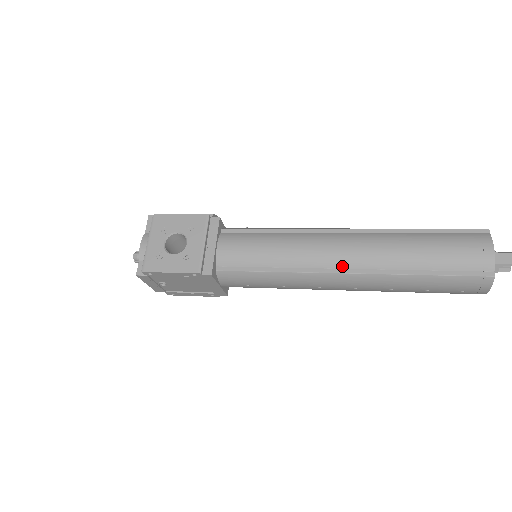
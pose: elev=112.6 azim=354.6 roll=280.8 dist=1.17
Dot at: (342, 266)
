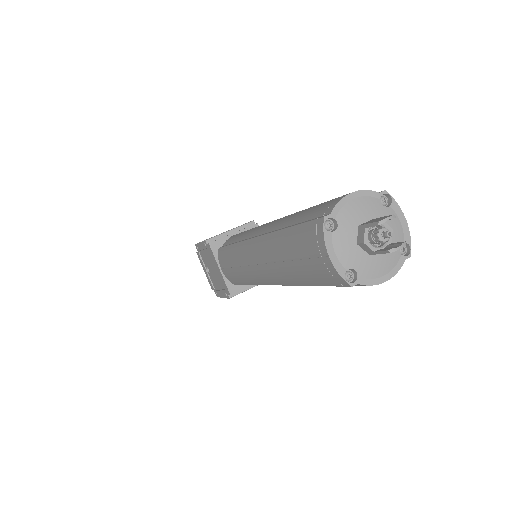
Dot at: (259, 233)
